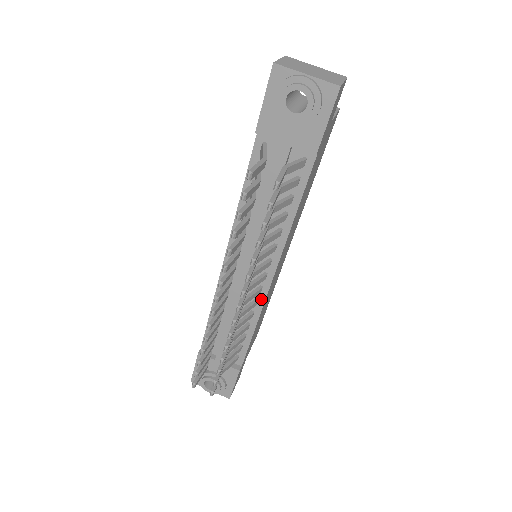
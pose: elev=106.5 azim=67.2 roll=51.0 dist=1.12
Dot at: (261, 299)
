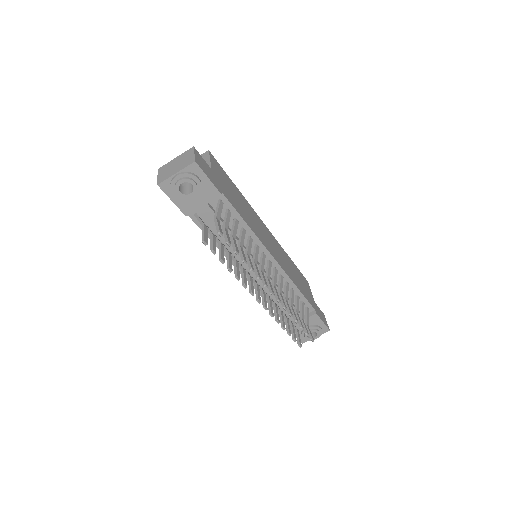
Dot at: (282, 273)
